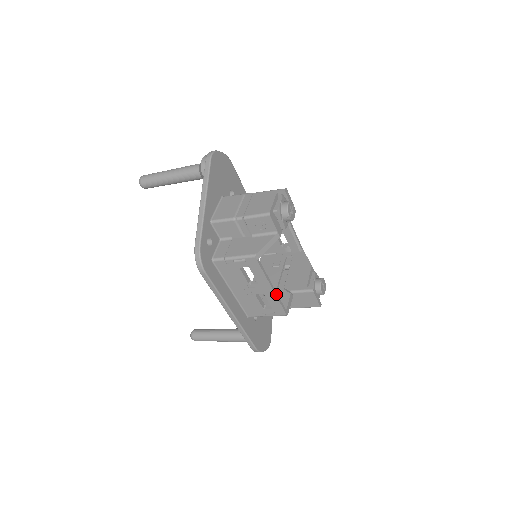
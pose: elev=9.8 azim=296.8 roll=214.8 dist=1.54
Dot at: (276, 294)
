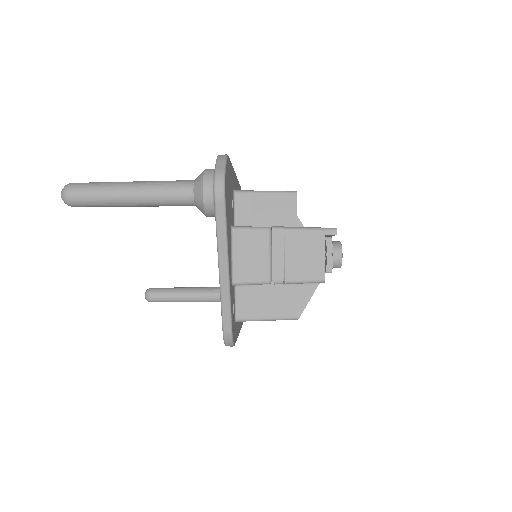
Dot at: occluded
